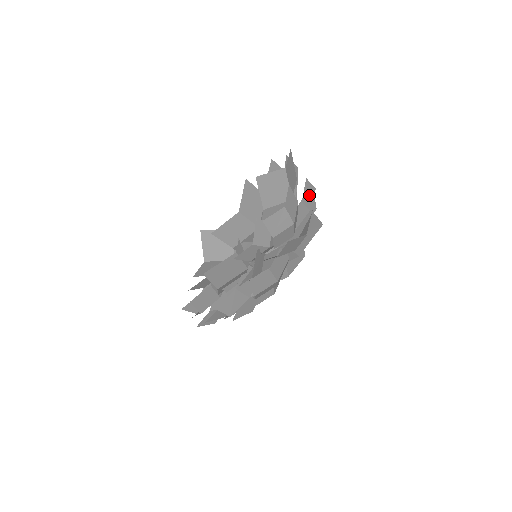
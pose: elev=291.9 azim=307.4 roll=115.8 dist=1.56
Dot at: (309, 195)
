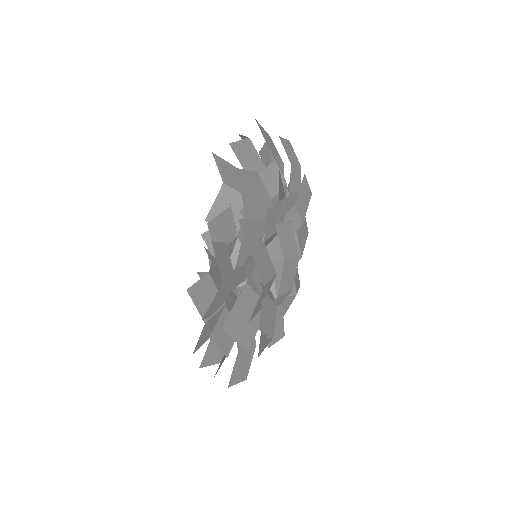
Dot at: occluded
